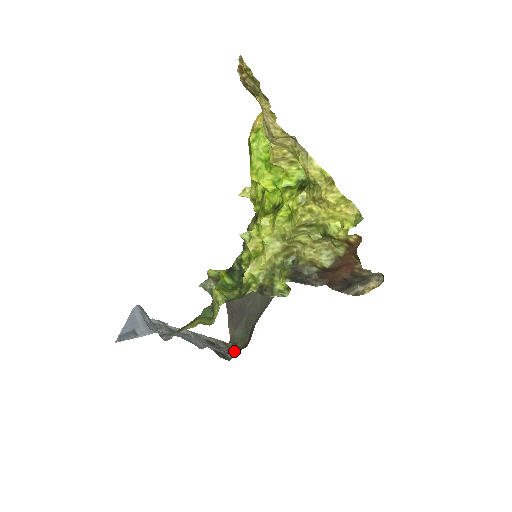
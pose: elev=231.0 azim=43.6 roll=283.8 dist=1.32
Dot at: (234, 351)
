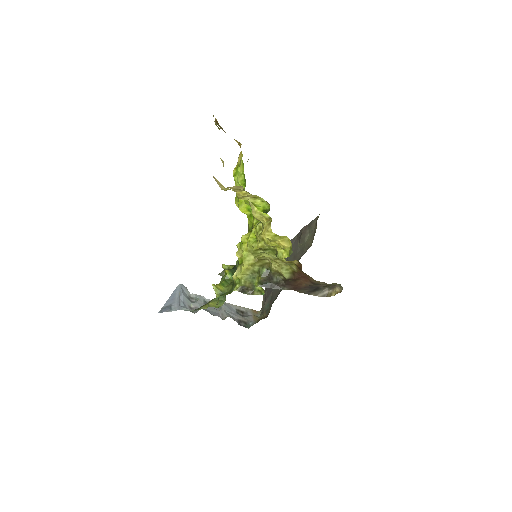
Dot at: (257, 320)
